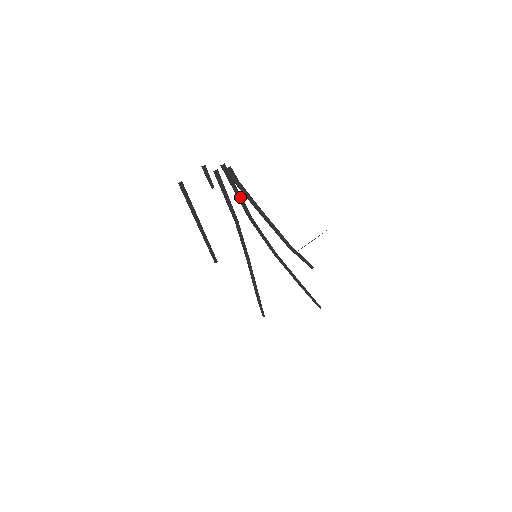
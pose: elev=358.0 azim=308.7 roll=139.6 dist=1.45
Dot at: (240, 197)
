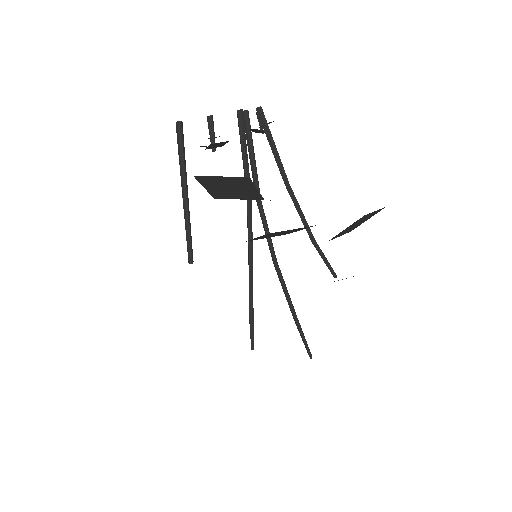
Dot at: (255, 164)
